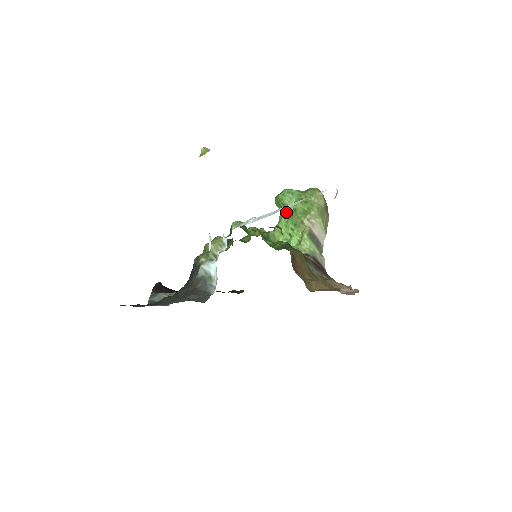
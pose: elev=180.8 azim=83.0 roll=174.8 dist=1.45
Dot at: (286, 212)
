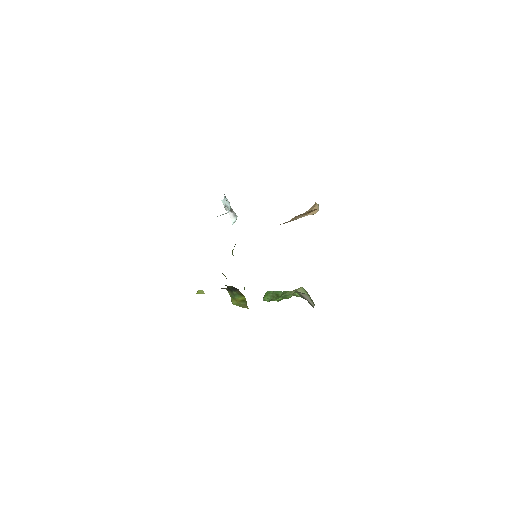
Dot at: (275, 297)
